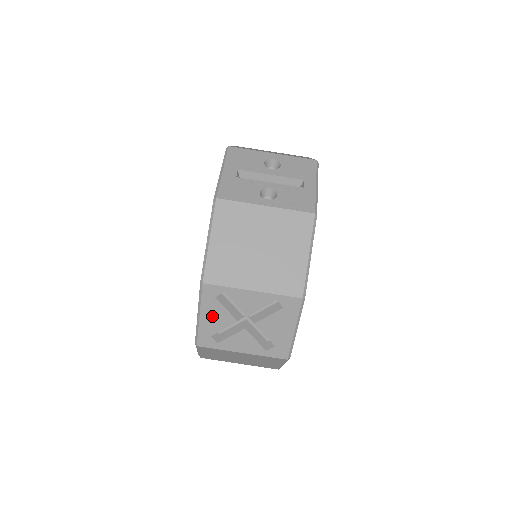
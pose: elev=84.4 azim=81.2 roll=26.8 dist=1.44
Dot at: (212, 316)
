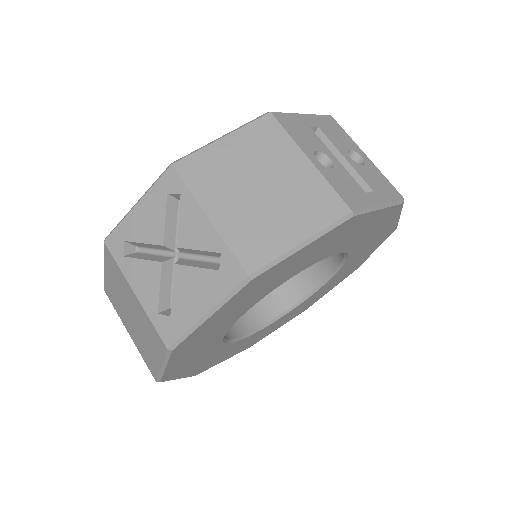
Dot at: (146, 216)
